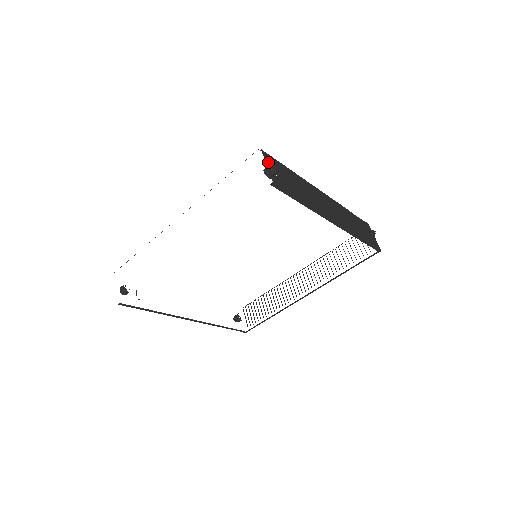
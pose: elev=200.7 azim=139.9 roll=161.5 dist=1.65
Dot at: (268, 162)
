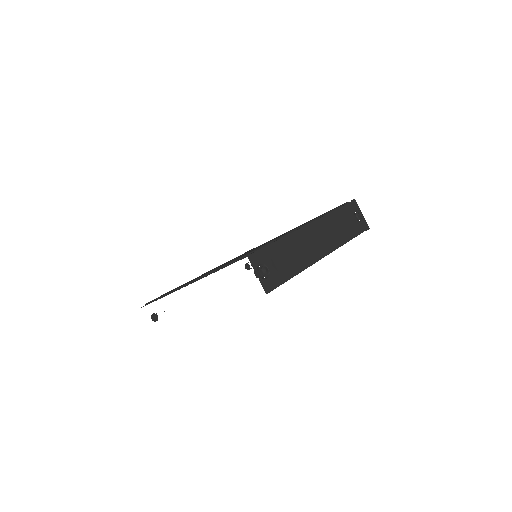
Dot at: (257, 267)
